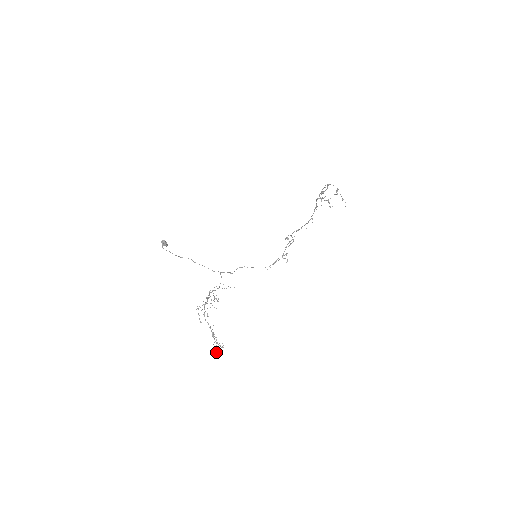
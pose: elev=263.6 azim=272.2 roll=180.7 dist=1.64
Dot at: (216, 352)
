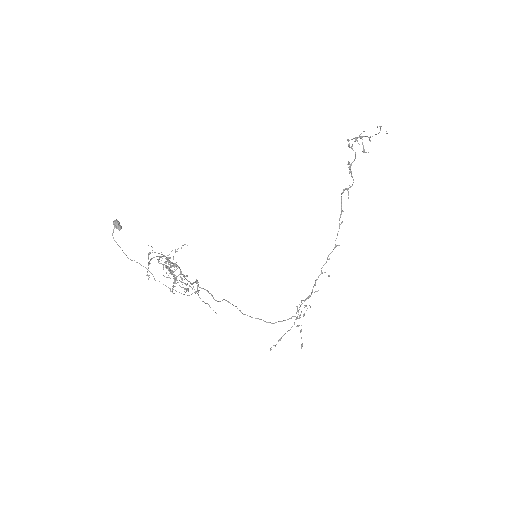
Dot at: occluded
